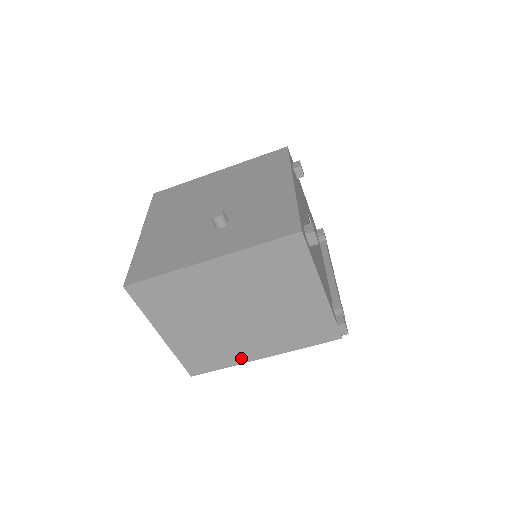
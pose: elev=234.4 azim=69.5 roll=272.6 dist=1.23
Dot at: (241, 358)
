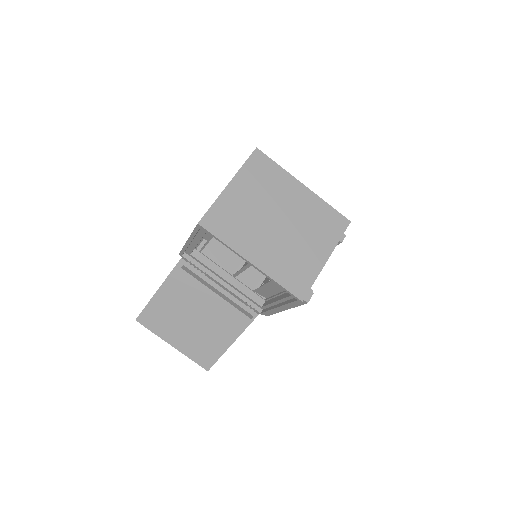
Dot at: (241, 248)
